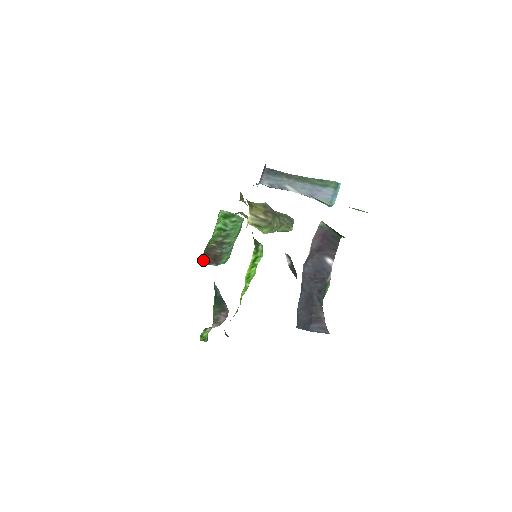
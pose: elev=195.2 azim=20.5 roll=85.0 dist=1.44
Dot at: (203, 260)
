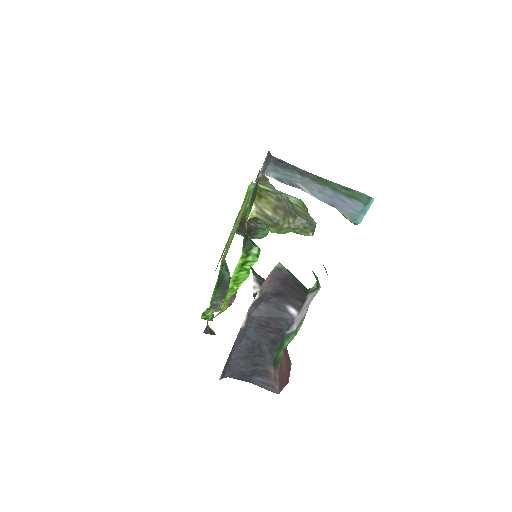
Dot at: occluded
